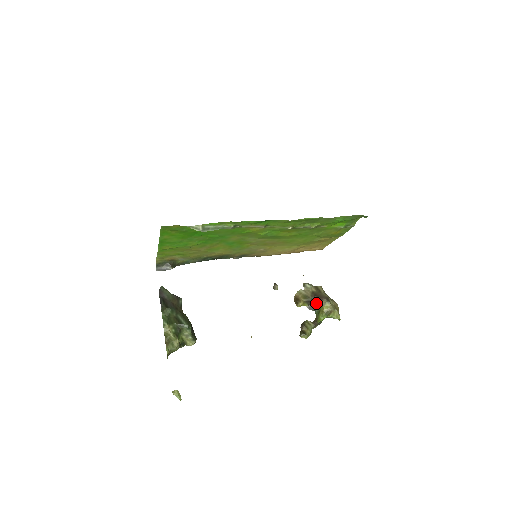
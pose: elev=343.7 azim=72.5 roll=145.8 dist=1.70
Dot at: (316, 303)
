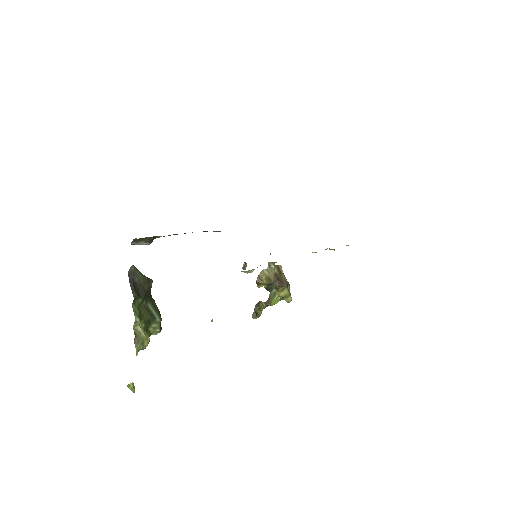
Dot at: (274, 285)
